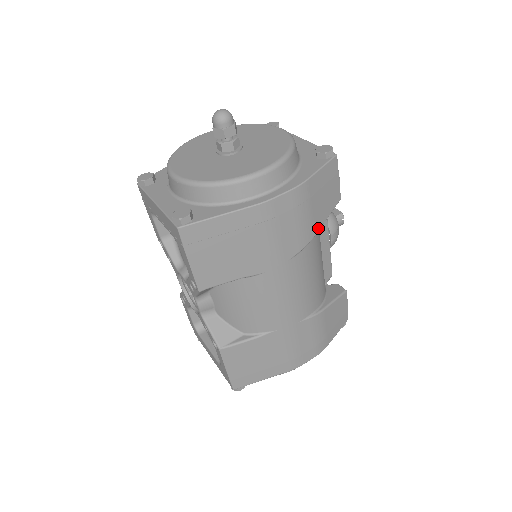
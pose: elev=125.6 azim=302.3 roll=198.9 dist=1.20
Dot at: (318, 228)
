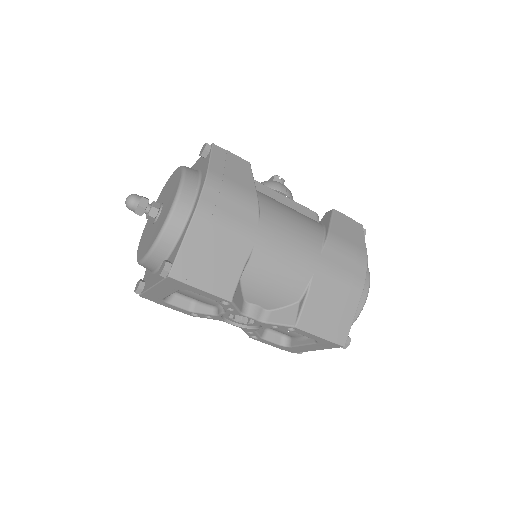
Dot at: (254, 189)
